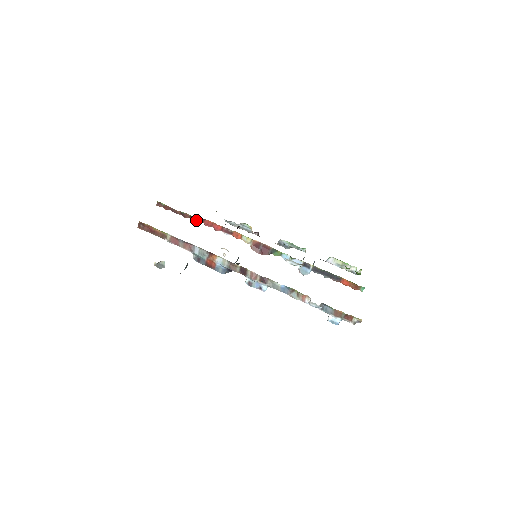
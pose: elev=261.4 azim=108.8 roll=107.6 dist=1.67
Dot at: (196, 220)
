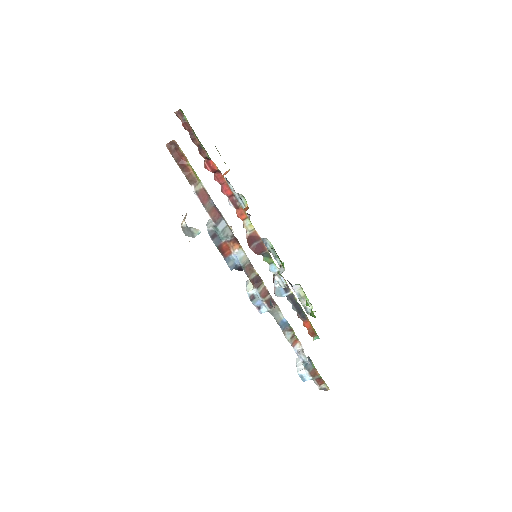
Dot at: (210, 165)
